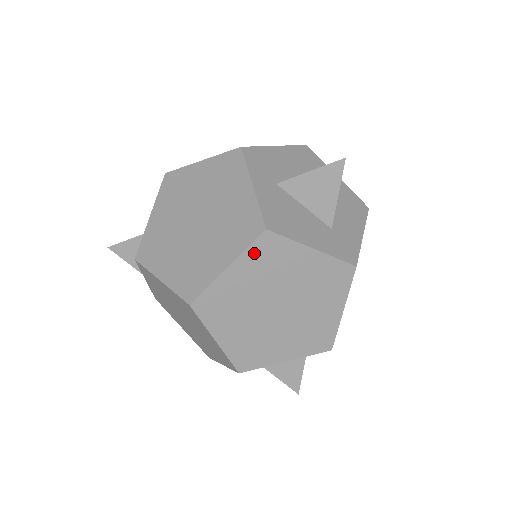
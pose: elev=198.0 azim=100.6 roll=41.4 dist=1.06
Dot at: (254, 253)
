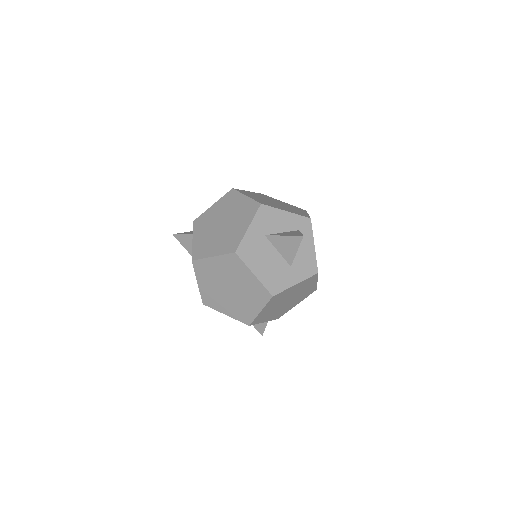
Dot at: (259, 194)
